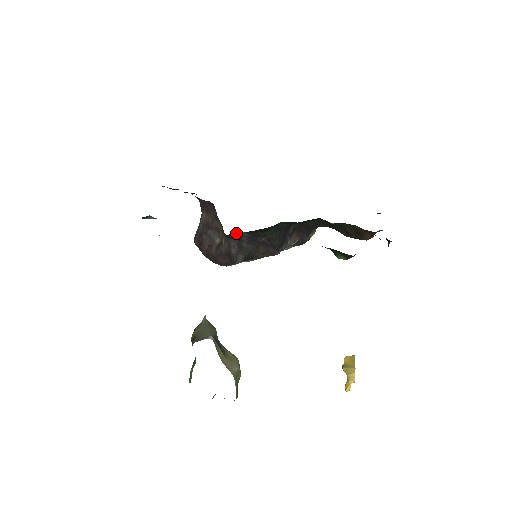
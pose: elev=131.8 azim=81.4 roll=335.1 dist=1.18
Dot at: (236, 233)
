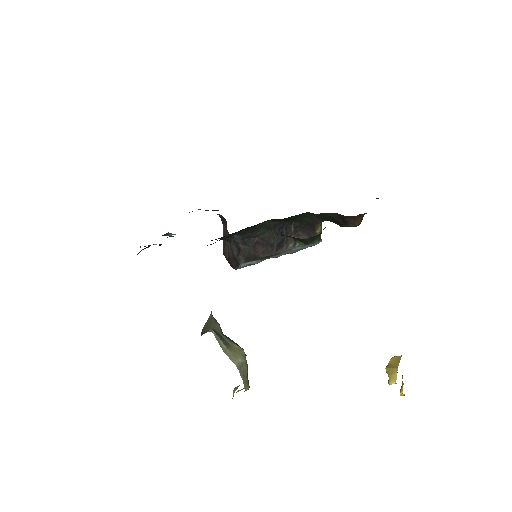
Dot at: occluded
